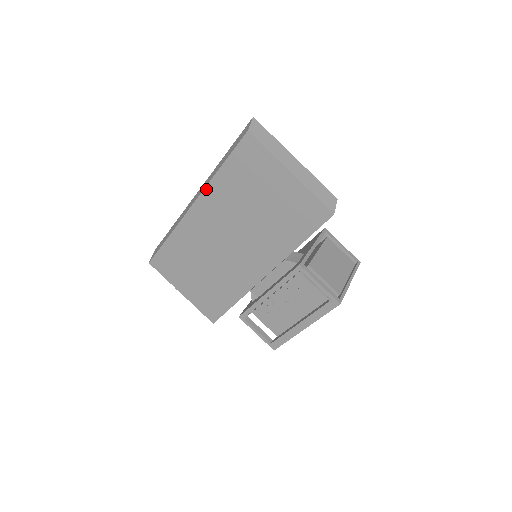
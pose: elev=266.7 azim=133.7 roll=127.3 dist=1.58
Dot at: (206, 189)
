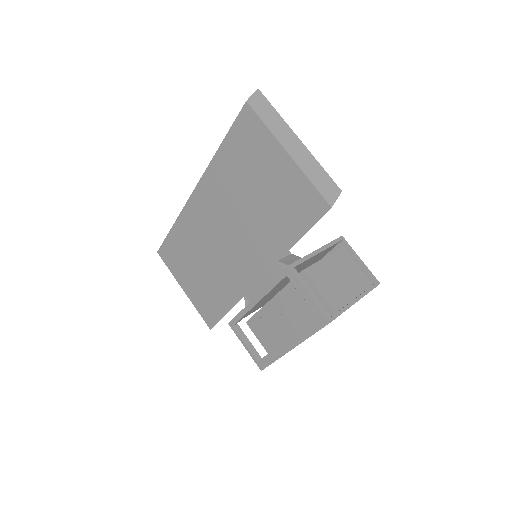
Dot at: (207, 170)
